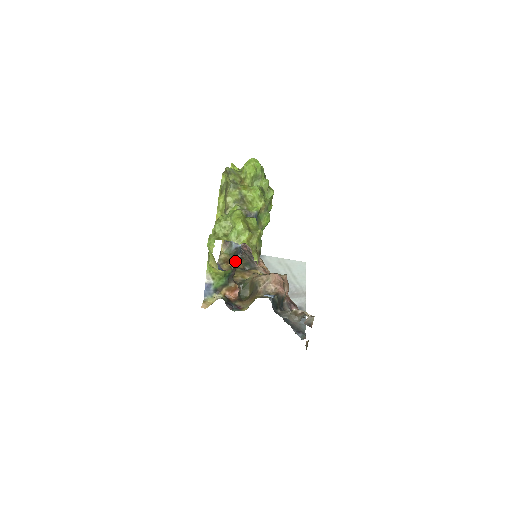
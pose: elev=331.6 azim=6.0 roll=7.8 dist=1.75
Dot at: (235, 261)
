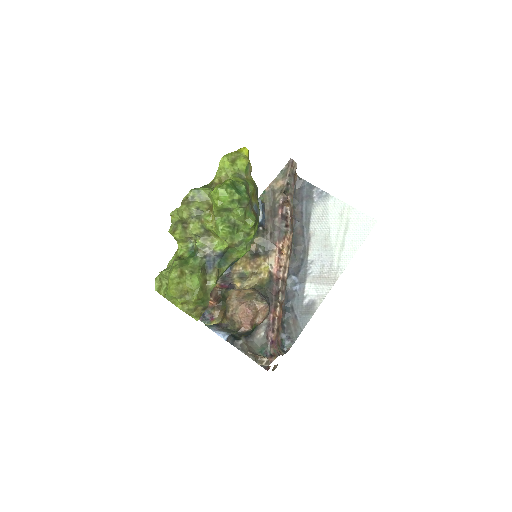
Dot at: occluded
